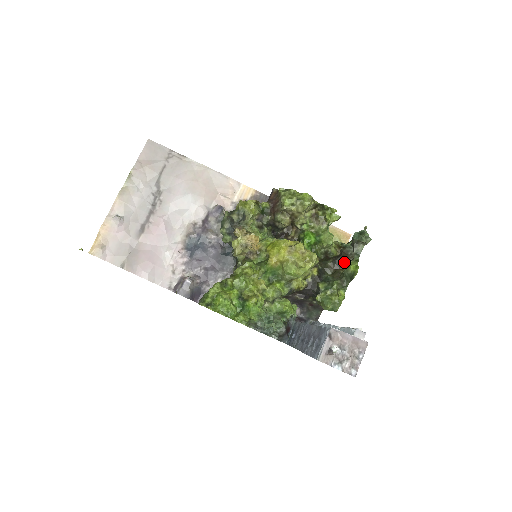
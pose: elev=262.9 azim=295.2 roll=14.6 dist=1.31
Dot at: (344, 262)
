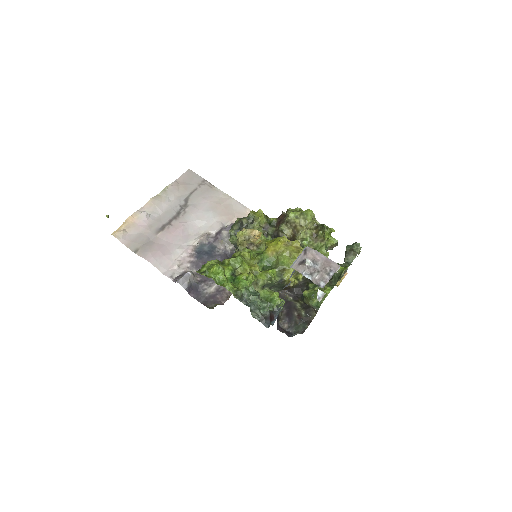
Dot at: occluded
